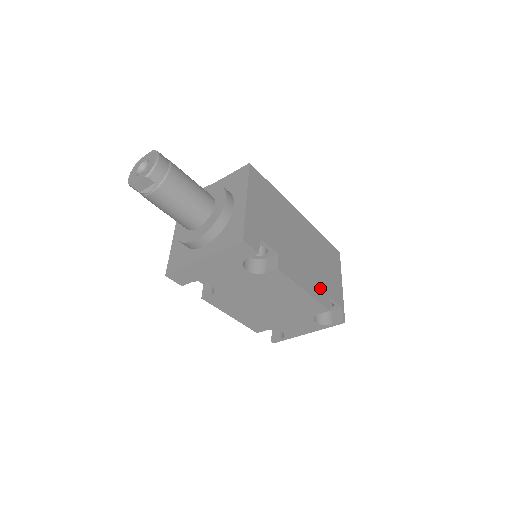
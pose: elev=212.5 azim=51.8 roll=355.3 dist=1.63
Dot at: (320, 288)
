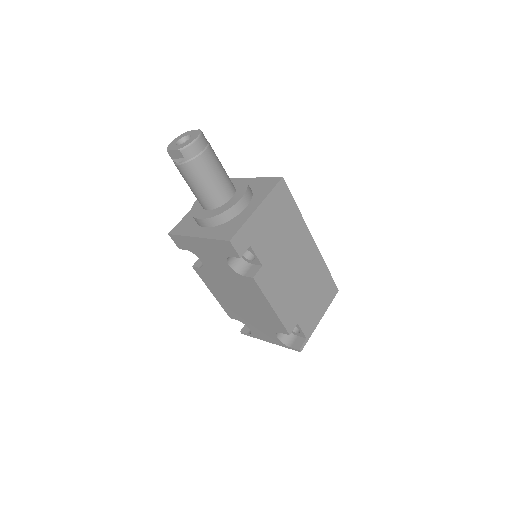
Dot at: (292, 312)
